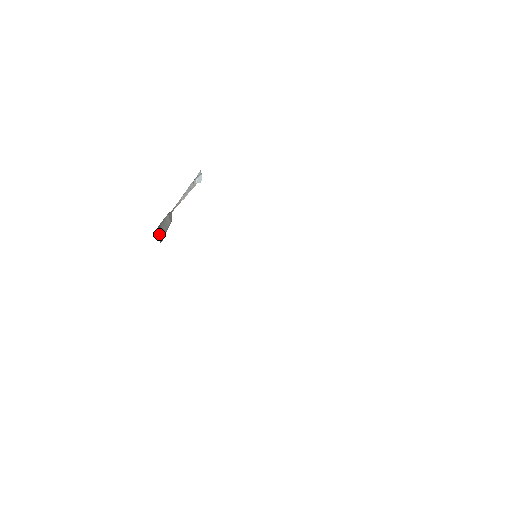
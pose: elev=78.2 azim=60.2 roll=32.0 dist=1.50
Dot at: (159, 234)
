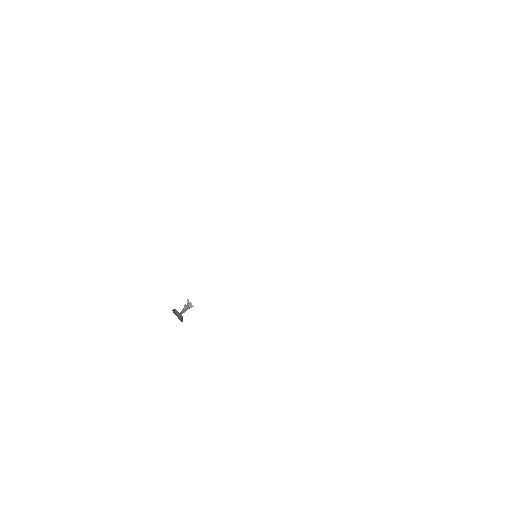
Dot at: occluded
